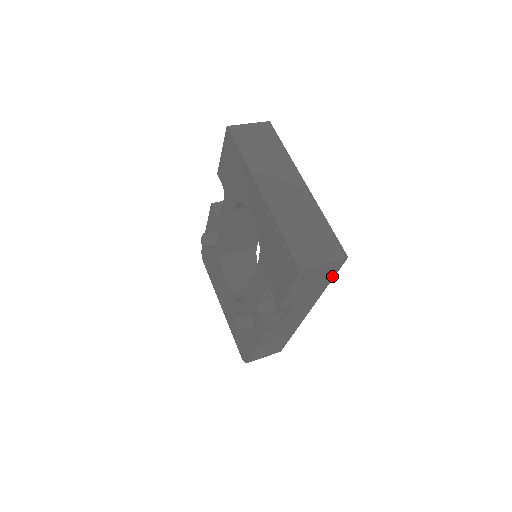
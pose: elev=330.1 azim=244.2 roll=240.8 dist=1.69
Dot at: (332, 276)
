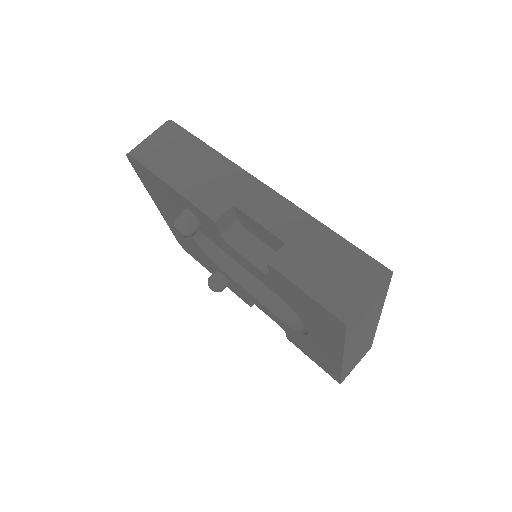
Dot at: occluded
